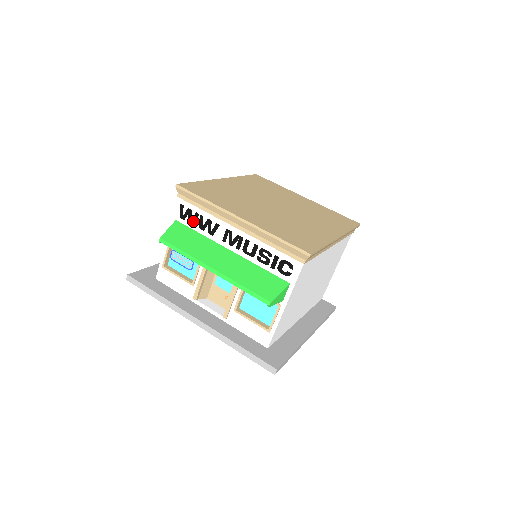
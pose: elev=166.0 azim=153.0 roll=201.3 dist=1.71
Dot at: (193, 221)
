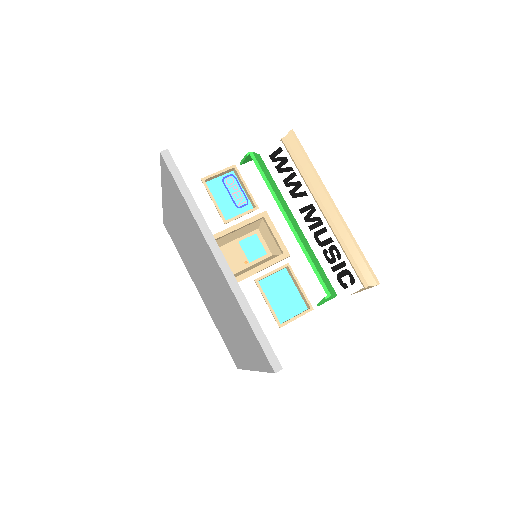
Dot at: (282, 170)
